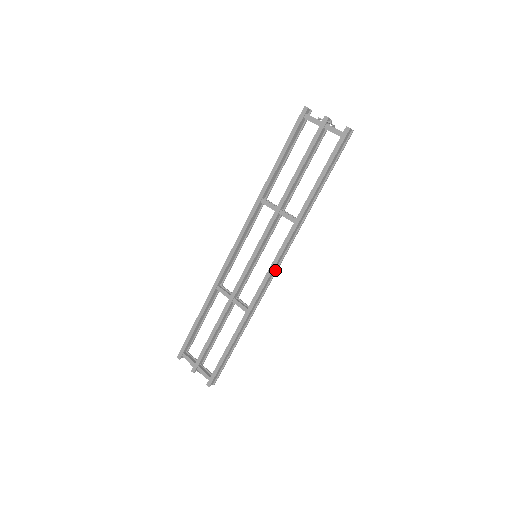
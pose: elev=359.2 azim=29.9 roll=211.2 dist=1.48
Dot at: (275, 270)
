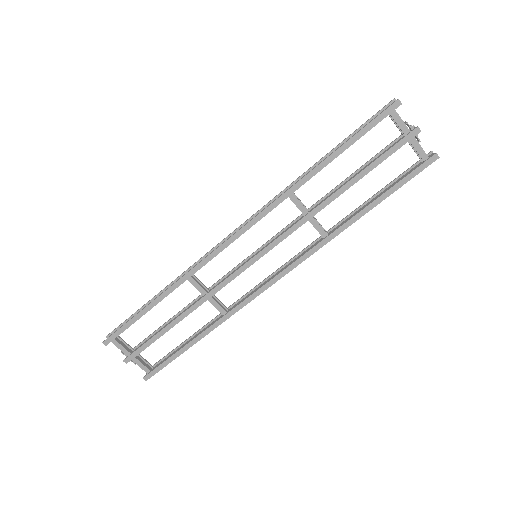
Dot at: occluded
